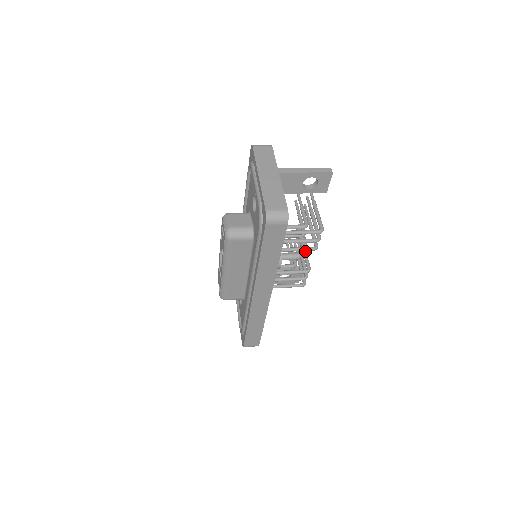
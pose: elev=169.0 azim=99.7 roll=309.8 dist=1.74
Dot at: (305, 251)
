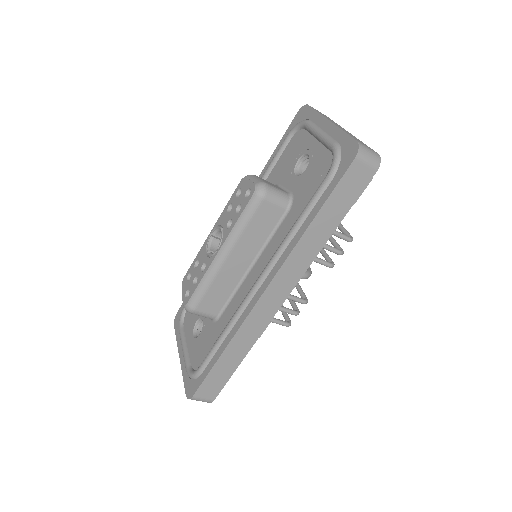
Dot at: (311, 272)
